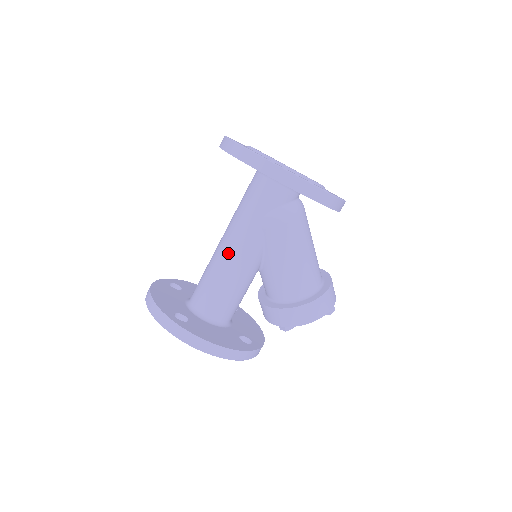
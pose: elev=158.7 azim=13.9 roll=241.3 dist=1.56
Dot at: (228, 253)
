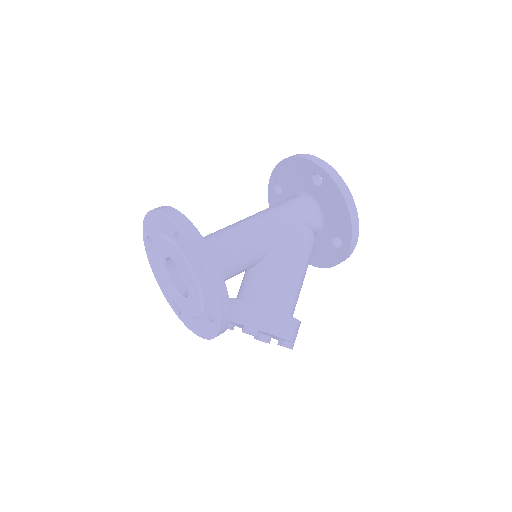
Dot at: (250, 226)
